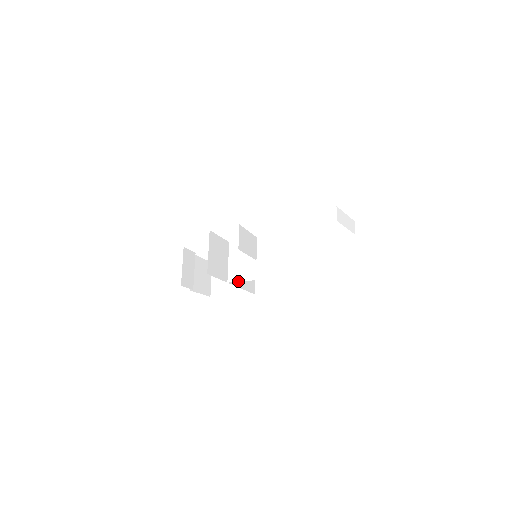
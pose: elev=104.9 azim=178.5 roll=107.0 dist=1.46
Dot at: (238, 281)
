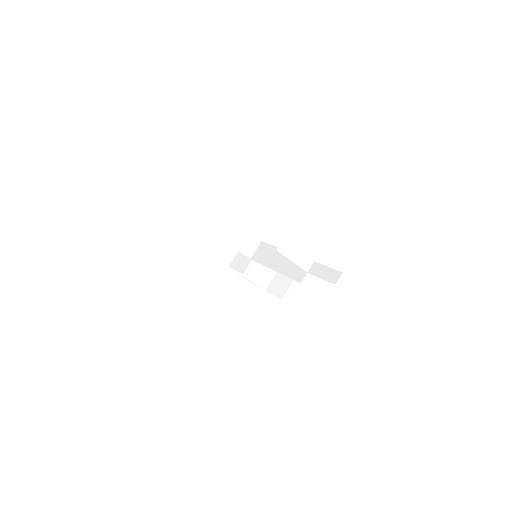
Dot at: (234, 269)
